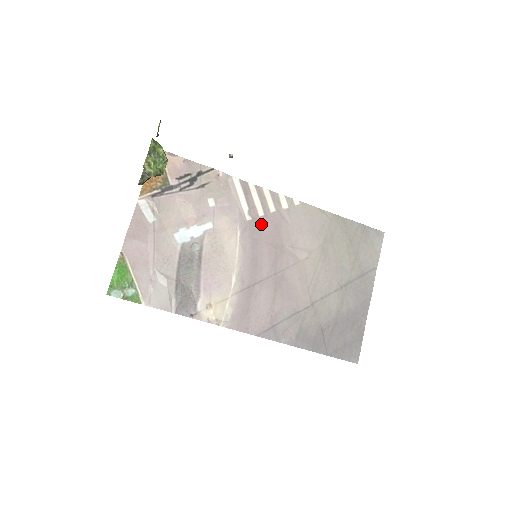
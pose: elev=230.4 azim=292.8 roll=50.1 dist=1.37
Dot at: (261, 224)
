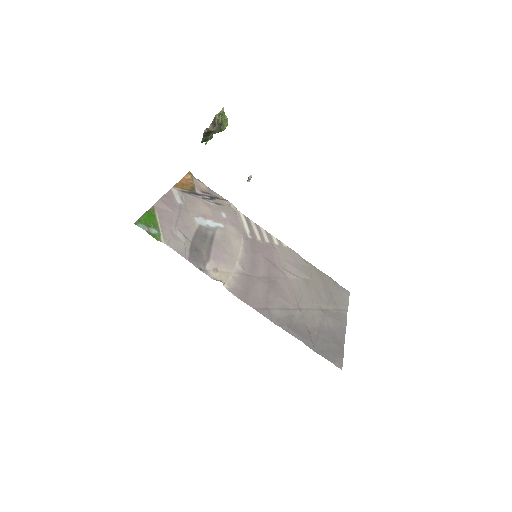
Dot at: (259, 244)
